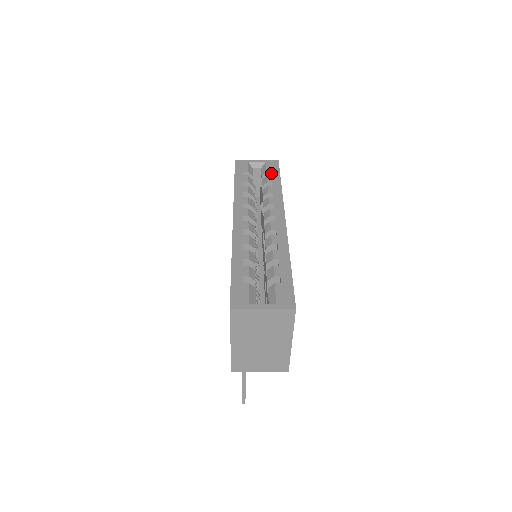
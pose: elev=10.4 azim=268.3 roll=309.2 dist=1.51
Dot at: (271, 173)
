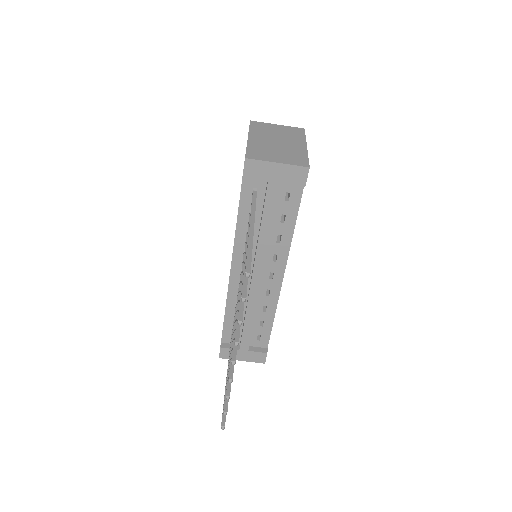
Dot at: occluded
